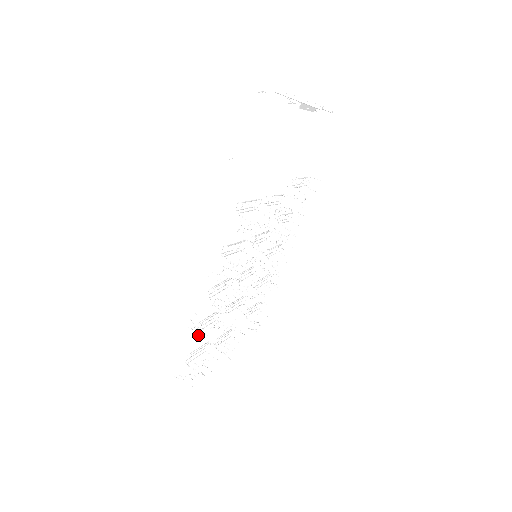
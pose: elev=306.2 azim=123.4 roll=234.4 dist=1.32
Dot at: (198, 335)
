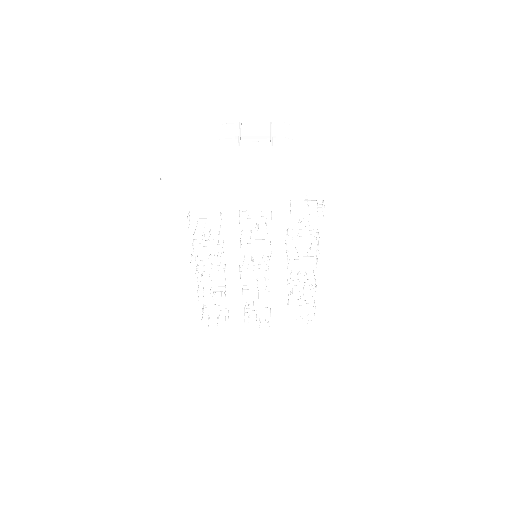
Dot at: (203, 294)
